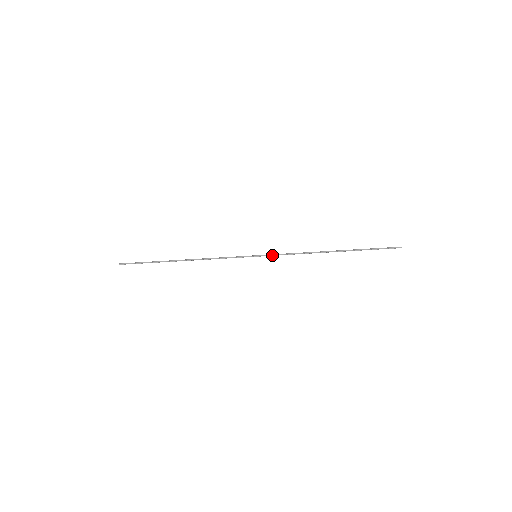
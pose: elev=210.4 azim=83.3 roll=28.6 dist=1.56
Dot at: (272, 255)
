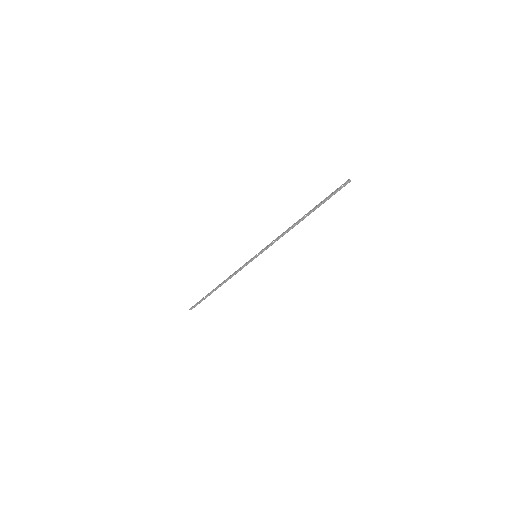
Dot at: (264, 248)
